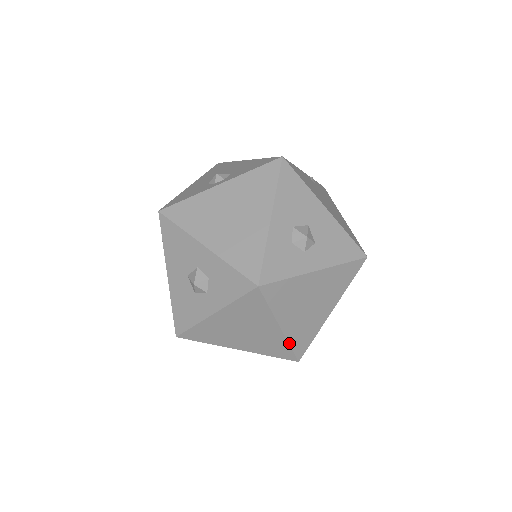
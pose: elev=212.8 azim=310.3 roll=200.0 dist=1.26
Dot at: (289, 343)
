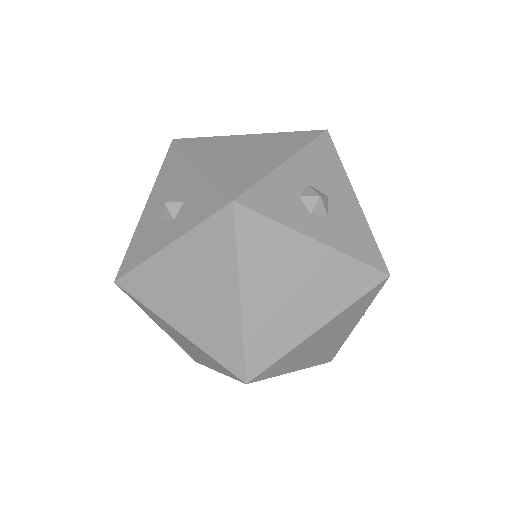
Dot at: (243, 336)
